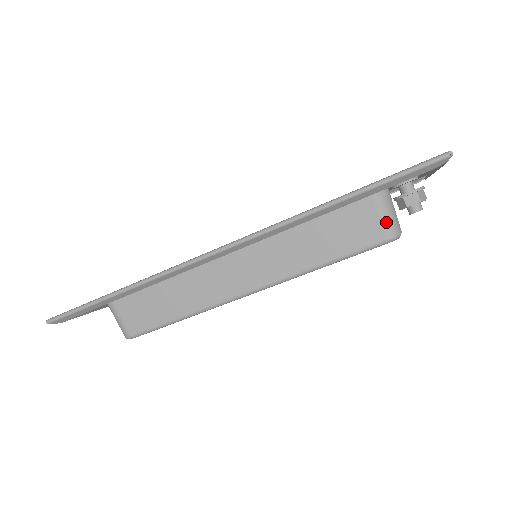
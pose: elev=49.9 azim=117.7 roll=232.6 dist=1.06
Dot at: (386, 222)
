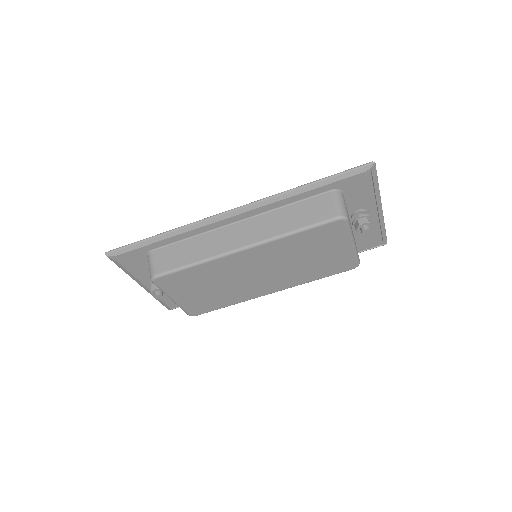
Dot at: (338, 207)
